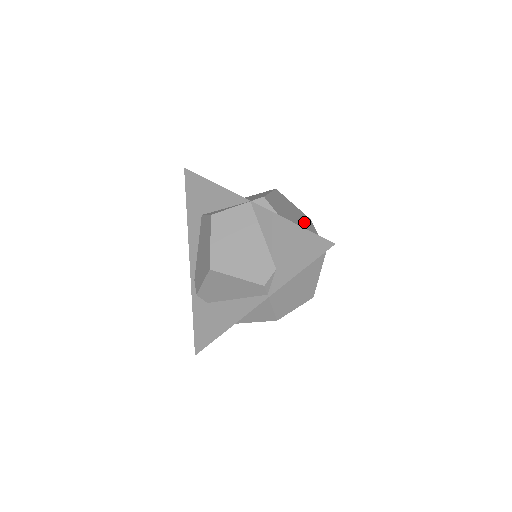
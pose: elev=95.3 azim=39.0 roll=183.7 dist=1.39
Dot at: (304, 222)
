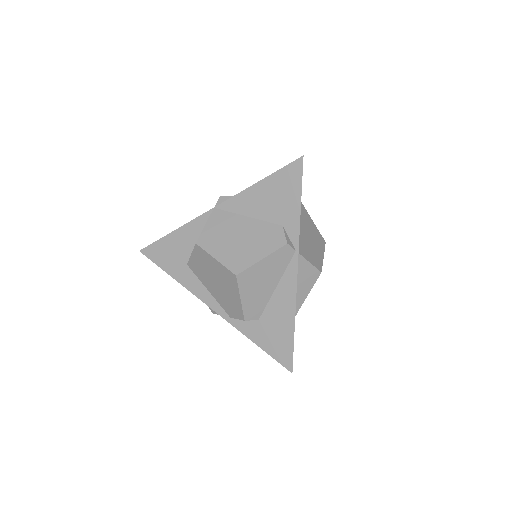
Dot at: occluded
